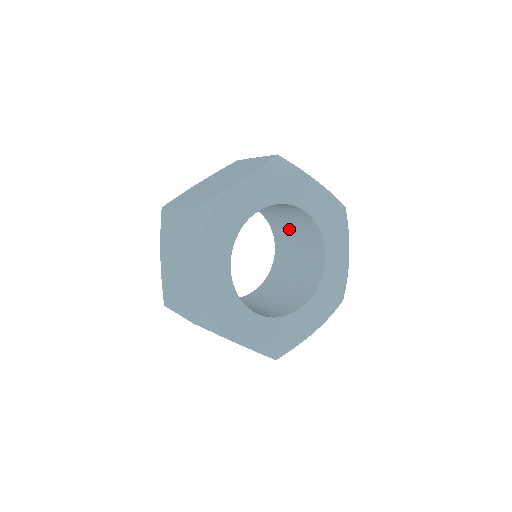
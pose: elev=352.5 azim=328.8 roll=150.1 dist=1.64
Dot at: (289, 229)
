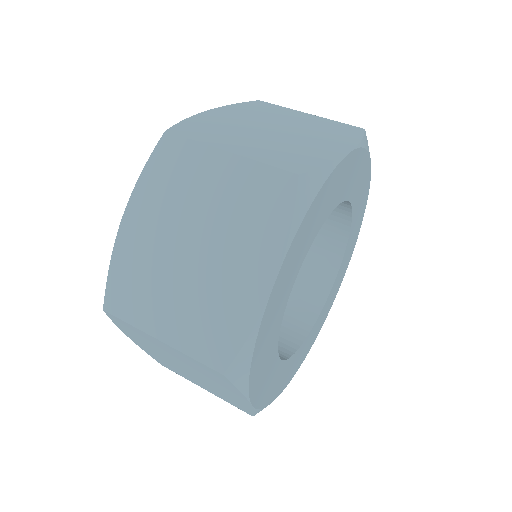
Dot at: occluded
